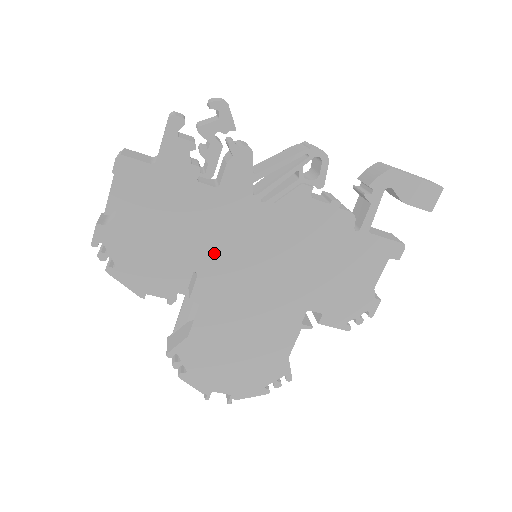
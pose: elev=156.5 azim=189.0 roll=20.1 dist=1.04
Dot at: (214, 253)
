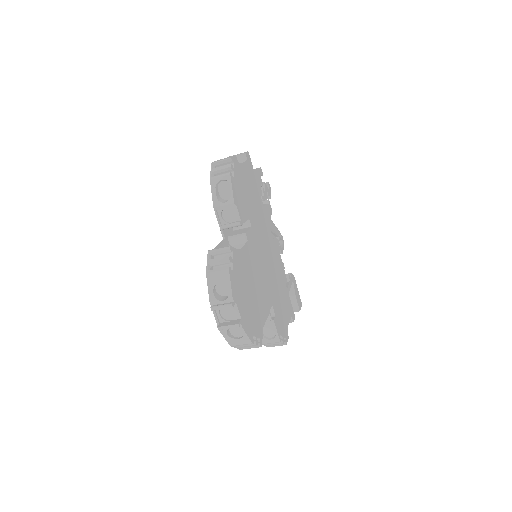
Dot at: (257, 227)
